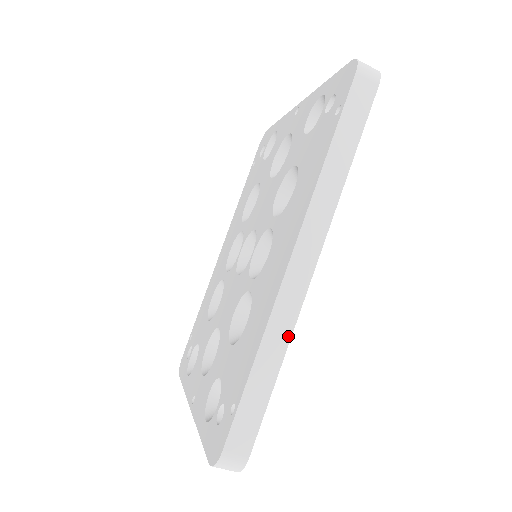
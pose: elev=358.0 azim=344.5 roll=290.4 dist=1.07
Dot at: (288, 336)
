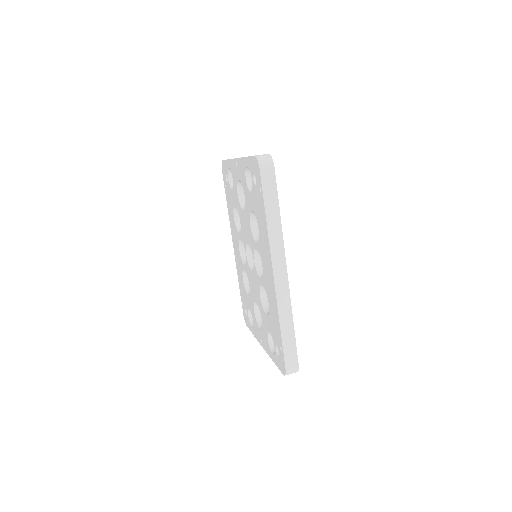
Dot at: (290, 308)
